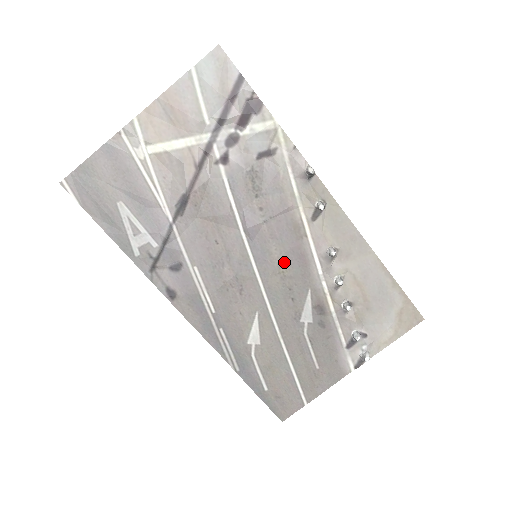
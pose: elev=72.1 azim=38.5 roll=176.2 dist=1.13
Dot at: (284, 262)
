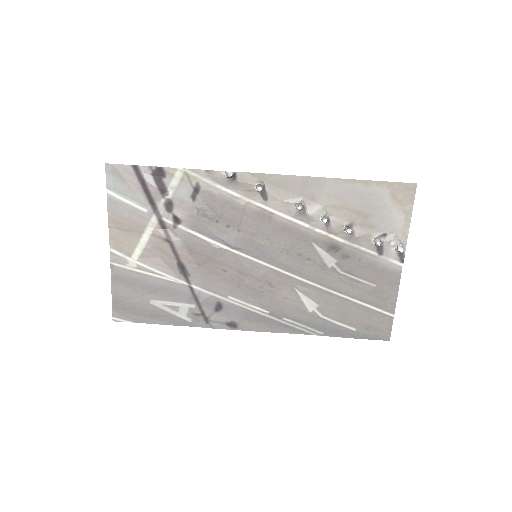
Dot at: (277, 243)
